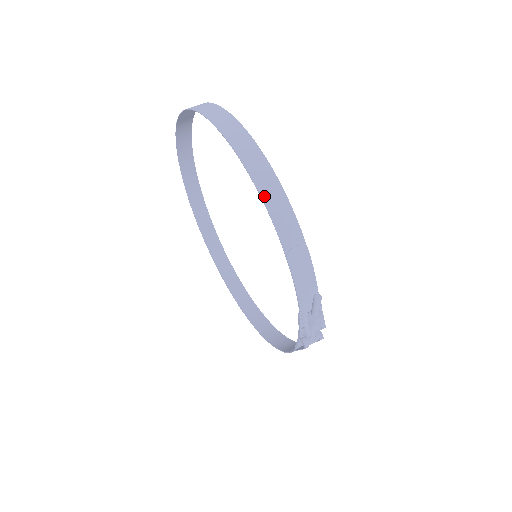
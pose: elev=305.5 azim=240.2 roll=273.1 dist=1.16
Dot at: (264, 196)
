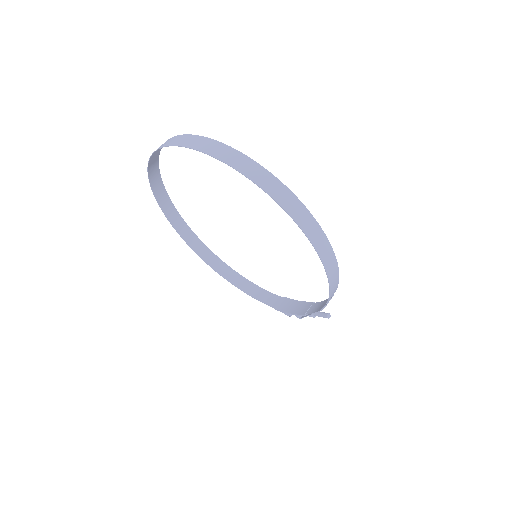
Dot at: (331, 285)
